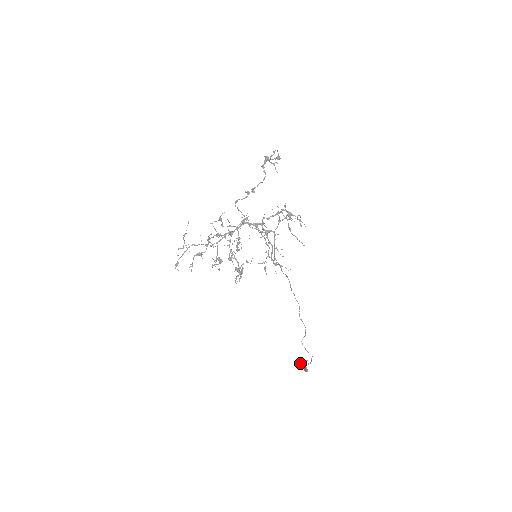
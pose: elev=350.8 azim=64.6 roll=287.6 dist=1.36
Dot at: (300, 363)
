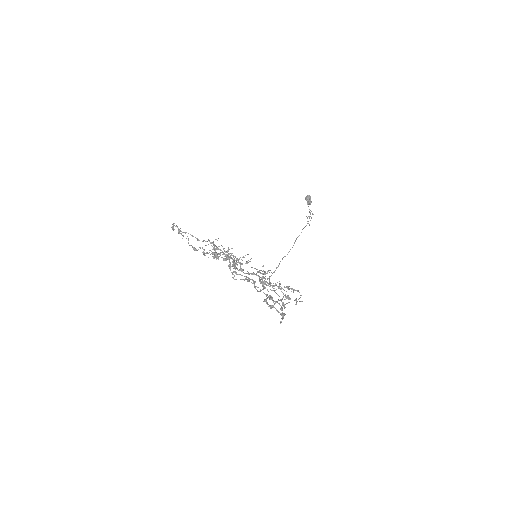
Dot at: (306, 200)
